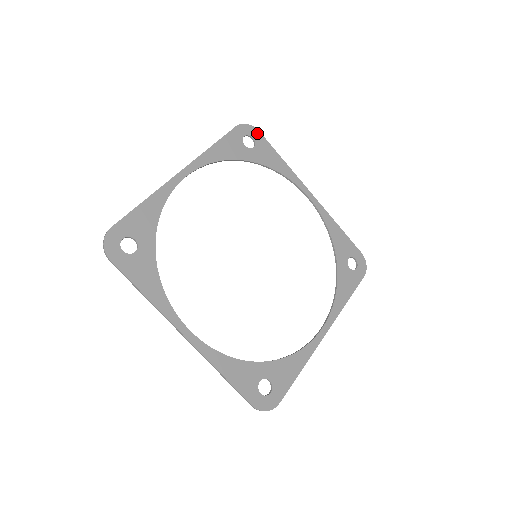
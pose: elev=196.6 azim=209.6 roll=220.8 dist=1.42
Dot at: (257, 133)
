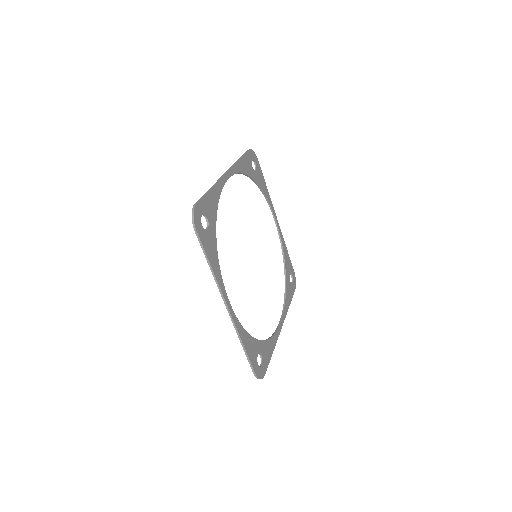
Dot at: (257, 160)
